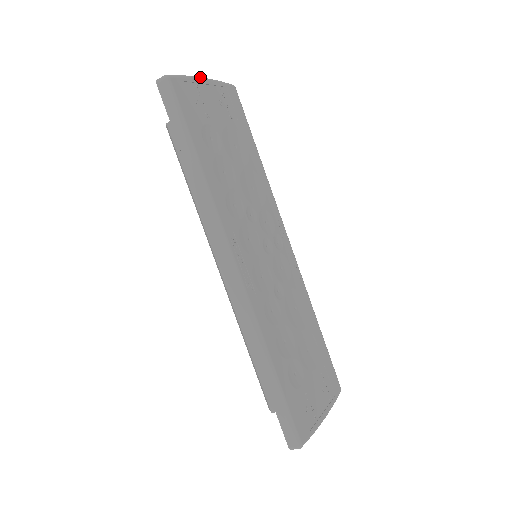
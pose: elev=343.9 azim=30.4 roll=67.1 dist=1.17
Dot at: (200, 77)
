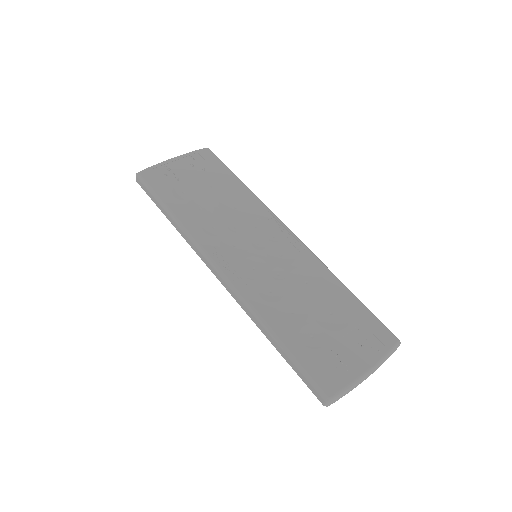
Dot at: (170, 159)
